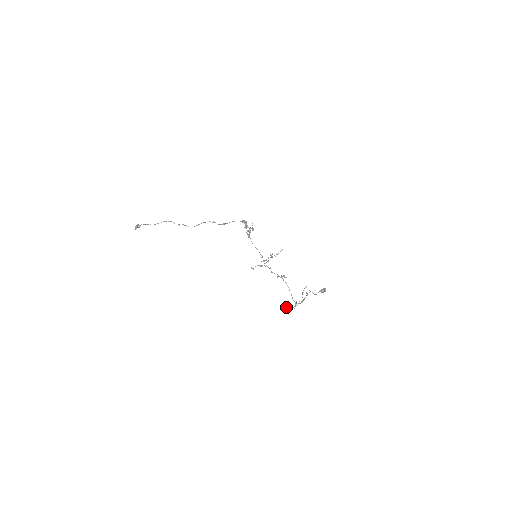
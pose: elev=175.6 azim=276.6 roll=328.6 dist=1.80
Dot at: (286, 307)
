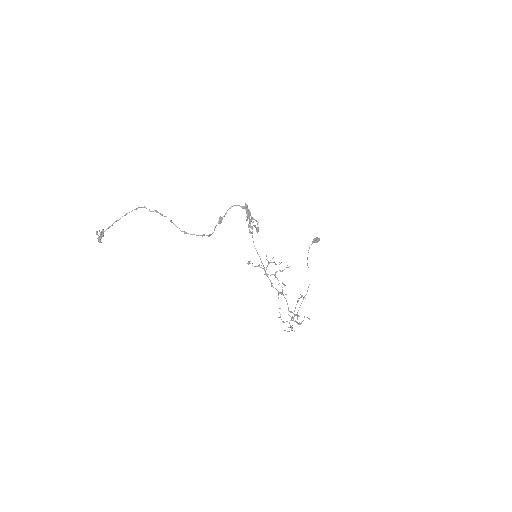
Dot at: occluded
